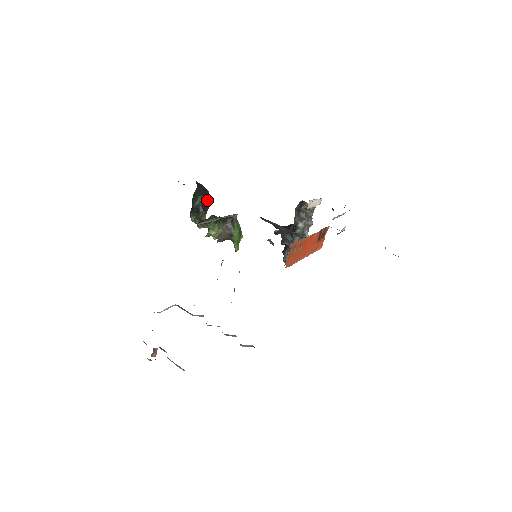
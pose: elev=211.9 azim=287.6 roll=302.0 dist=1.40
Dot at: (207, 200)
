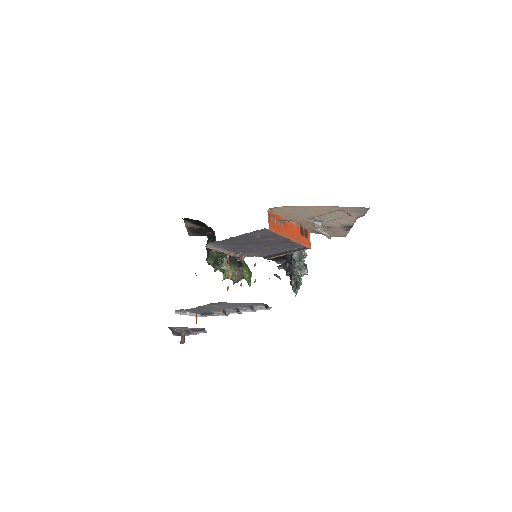
Dot at: (214, 238)
